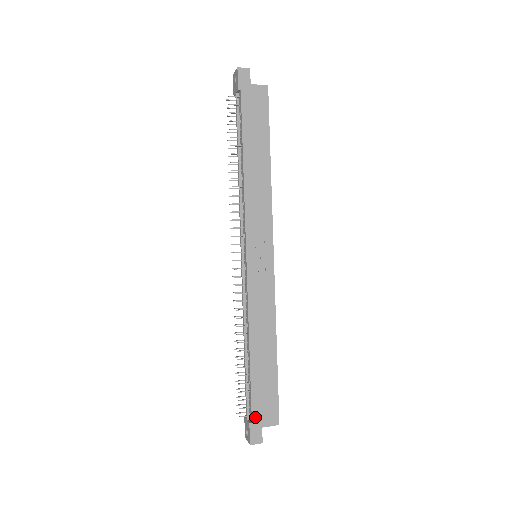
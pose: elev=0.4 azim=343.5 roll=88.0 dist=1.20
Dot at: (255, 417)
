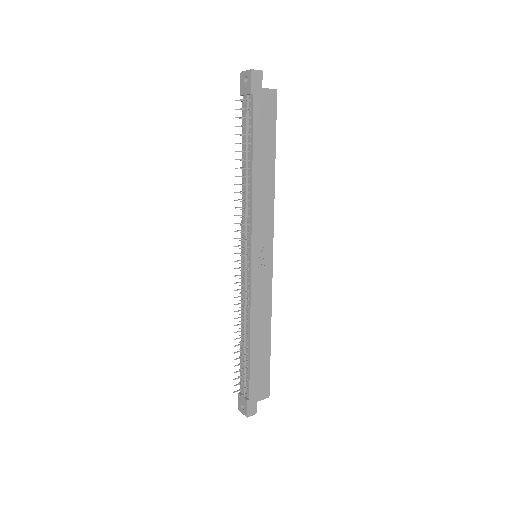
Dot at: (252, 395)
